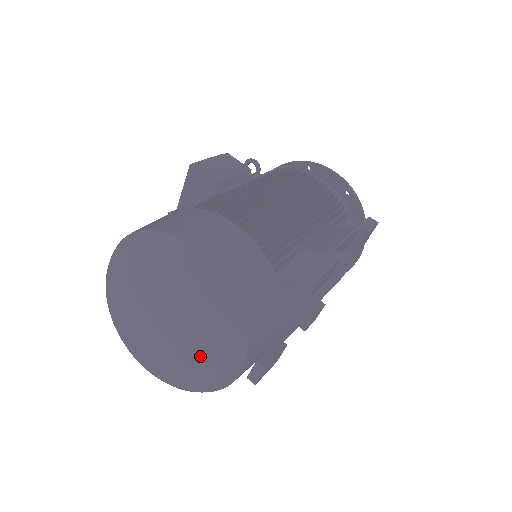
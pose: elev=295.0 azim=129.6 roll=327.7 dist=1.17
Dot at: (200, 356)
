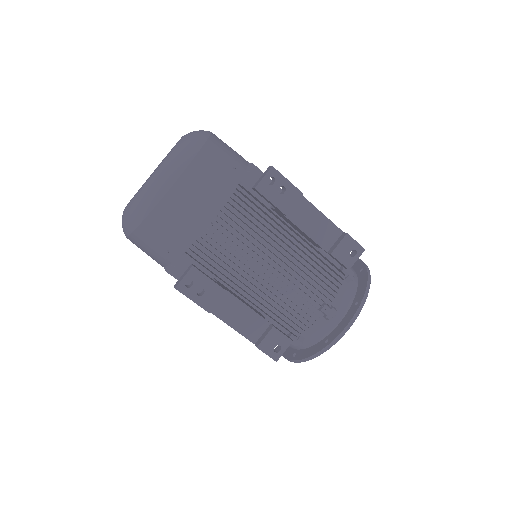
Dot at: (160, 164)
